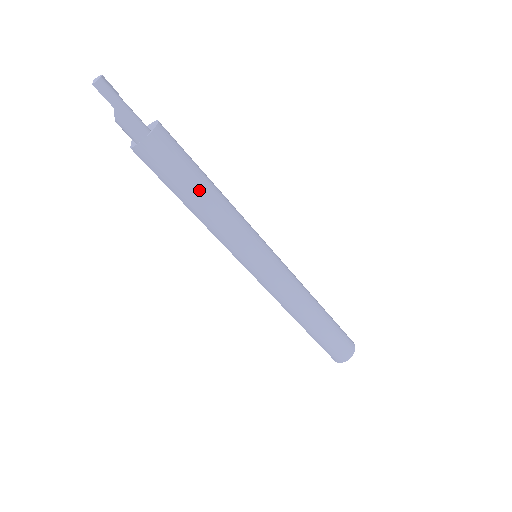
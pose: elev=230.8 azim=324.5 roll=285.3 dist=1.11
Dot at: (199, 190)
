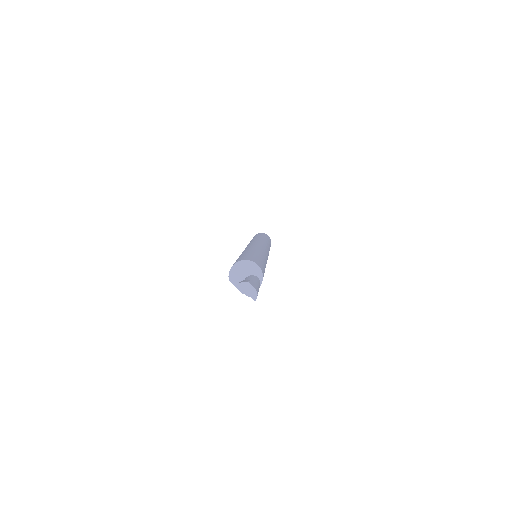
Dot at: occluded
